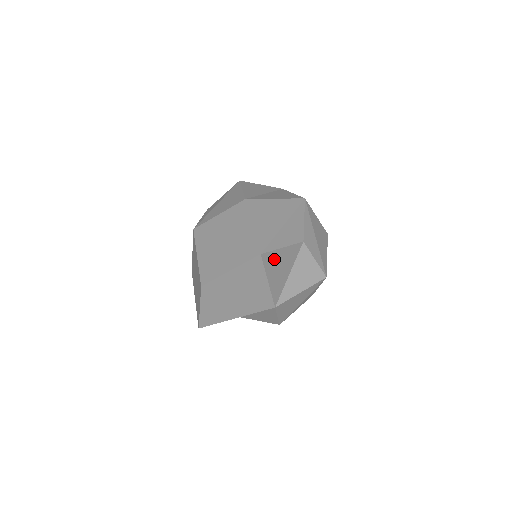
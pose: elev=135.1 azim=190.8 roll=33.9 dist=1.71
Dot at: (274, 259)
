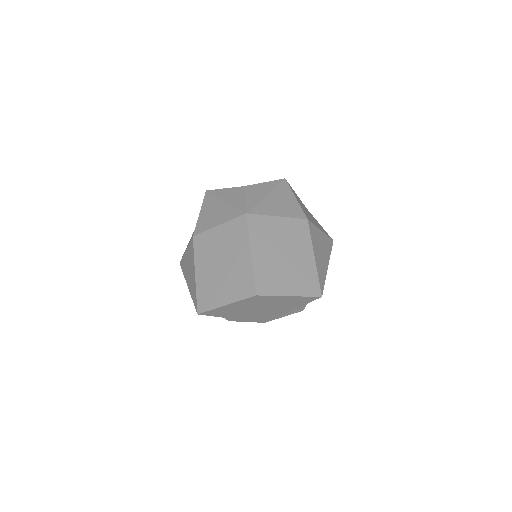
Dot at: occluded
